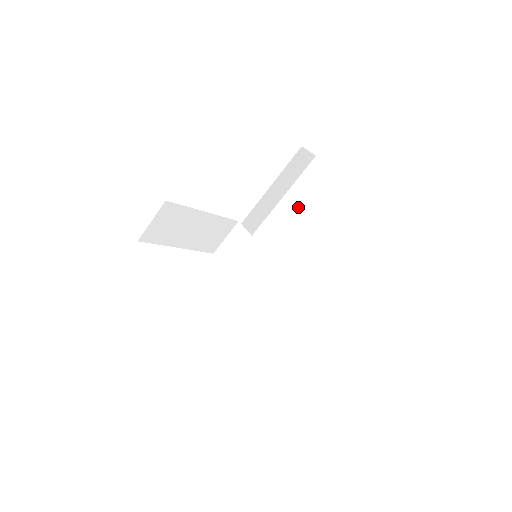
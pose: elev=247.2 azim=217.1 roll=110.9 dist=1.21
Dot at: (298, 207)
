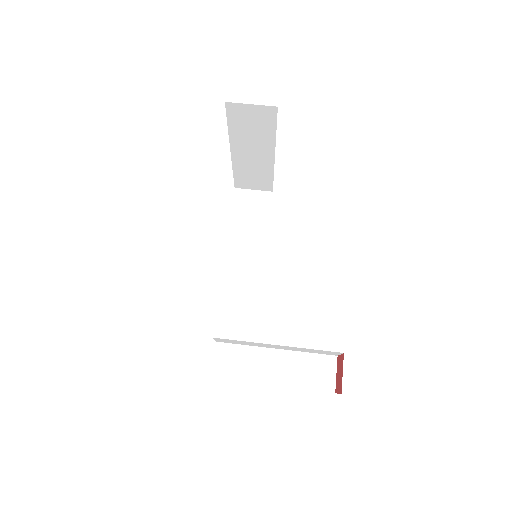
Dot at: occluded
